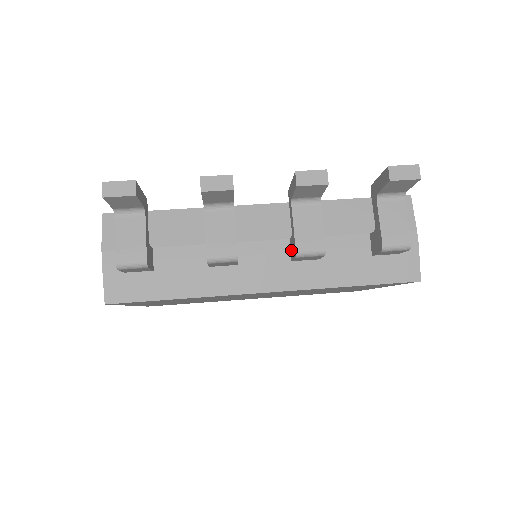
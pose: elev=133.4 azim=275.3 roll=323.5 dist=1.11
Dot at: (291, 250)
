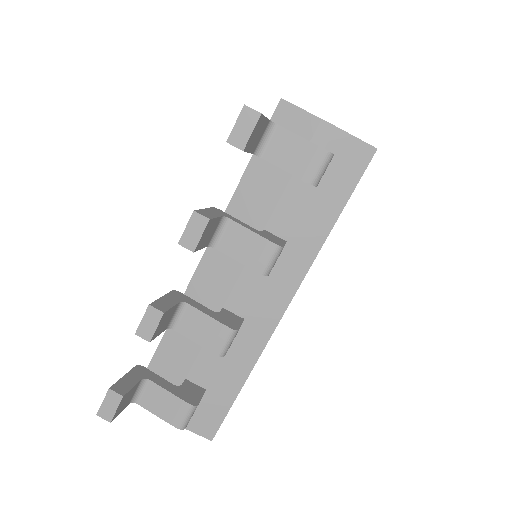
Dot at: occluded
